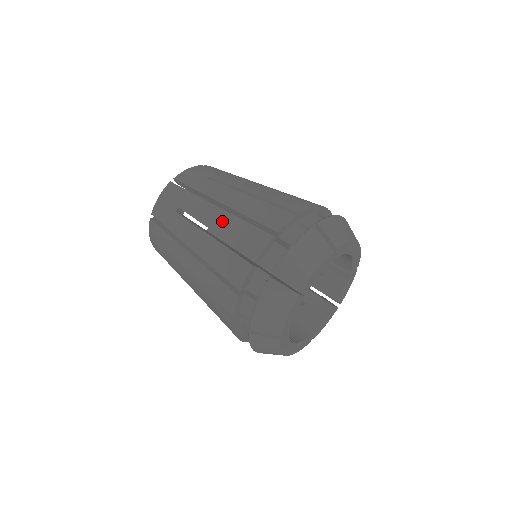
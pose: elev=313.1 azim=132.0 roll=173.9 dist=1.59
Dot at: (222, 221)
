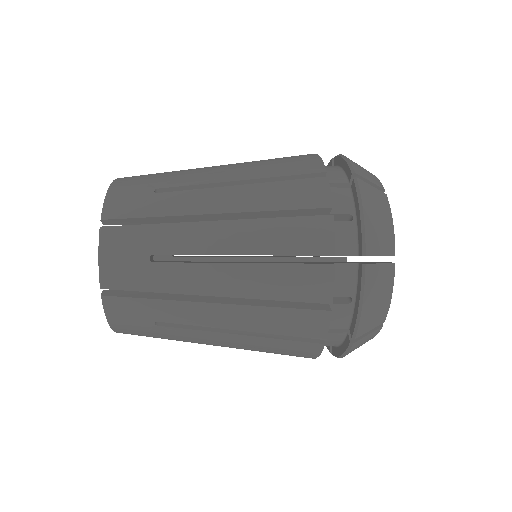
Dot at: (241, 171)
